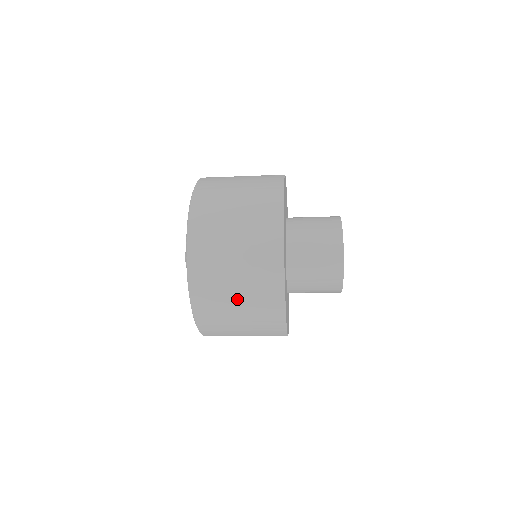
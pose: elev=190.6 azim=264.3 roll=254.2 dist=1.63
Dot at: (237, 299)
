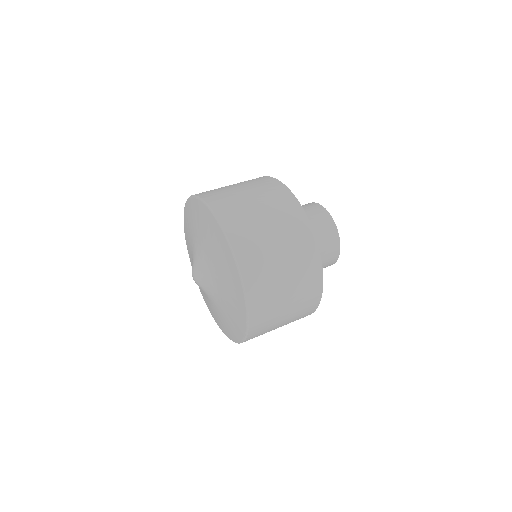
Dot at: (280, 326)
